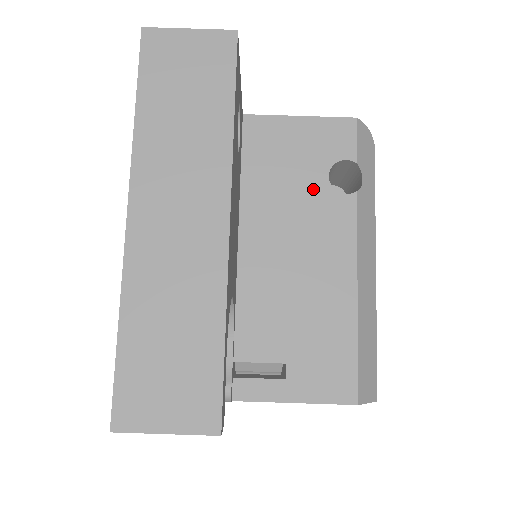
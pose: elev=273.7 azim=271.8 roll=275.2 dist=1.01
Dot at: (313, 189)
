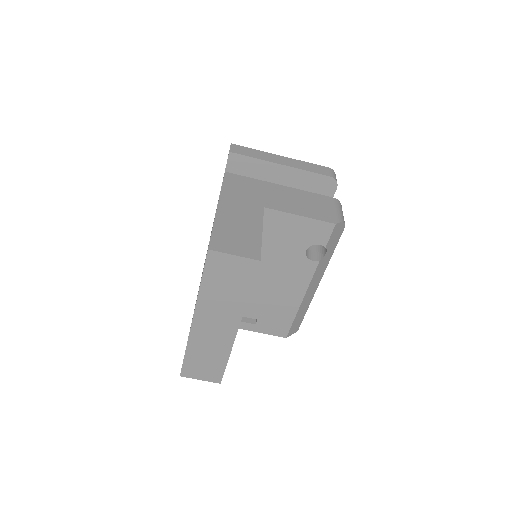
Dot at: (295, 255)
